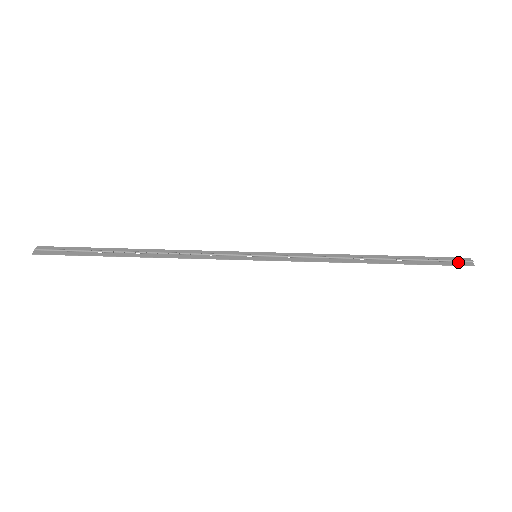
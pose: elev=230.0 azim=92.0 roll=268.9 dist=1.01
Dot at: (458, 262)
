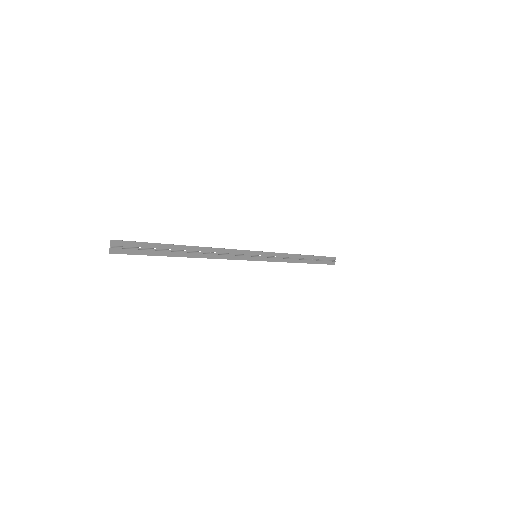
Dot at: (331, 262)
